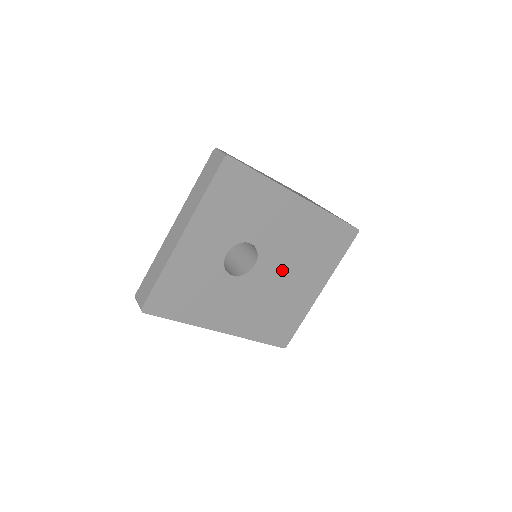
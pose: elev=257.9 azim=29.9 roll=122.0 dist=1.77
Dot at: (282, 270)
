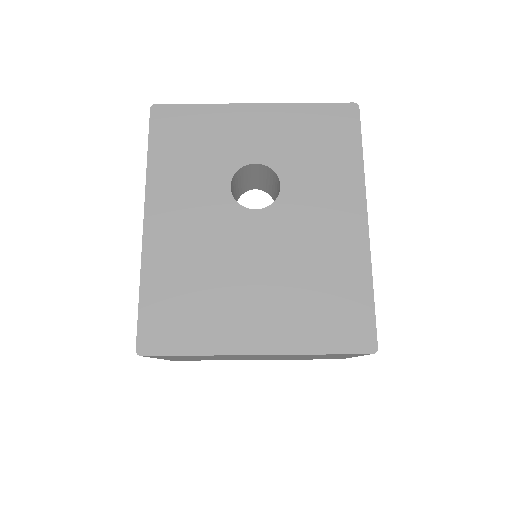
Dot at: (264, 256)
